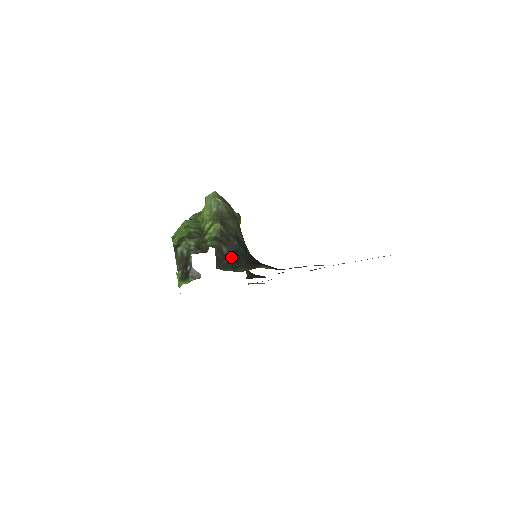
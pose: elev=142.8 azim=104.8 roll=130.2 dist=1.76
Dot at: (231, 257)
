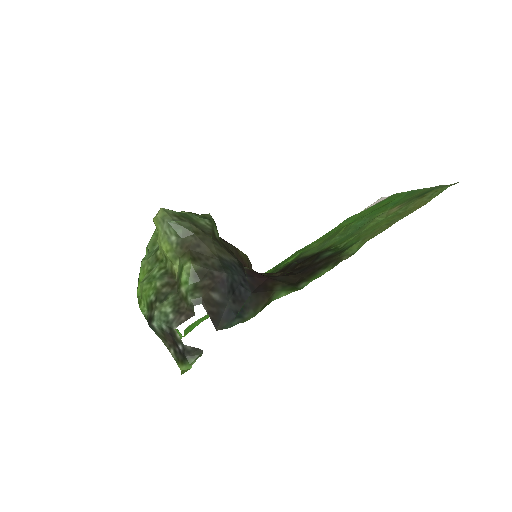
Dot at: (228, 299)
